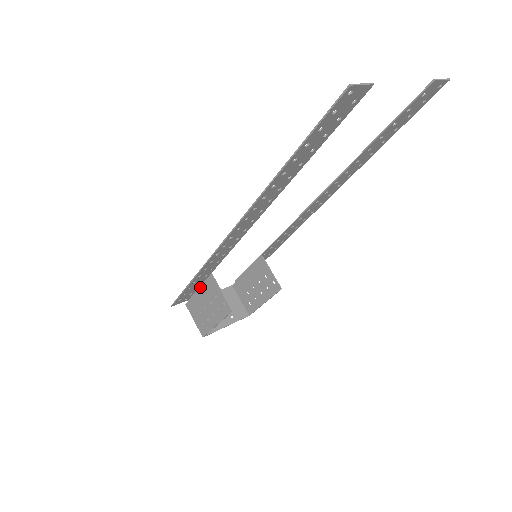
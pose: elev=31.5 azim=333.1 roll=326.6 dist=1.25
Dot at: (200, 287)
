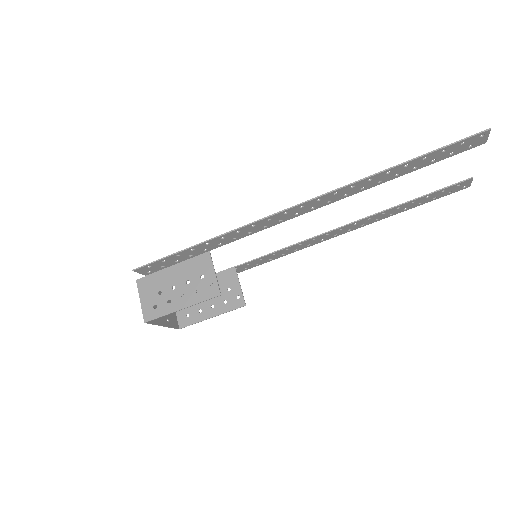
Dot at: (179, 263)
